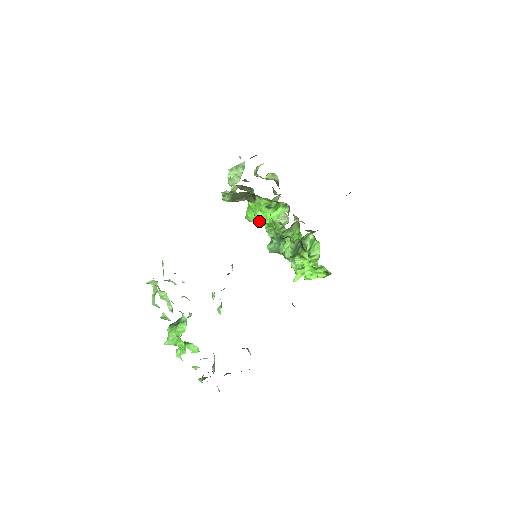
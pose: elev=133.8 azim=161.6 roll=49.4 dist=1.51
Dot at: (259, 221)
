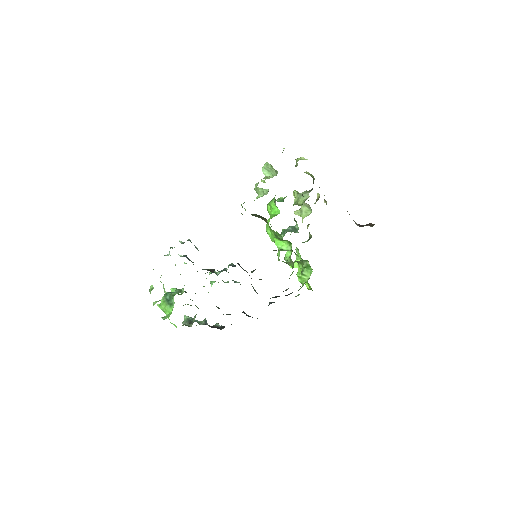
Dot at: occluded
